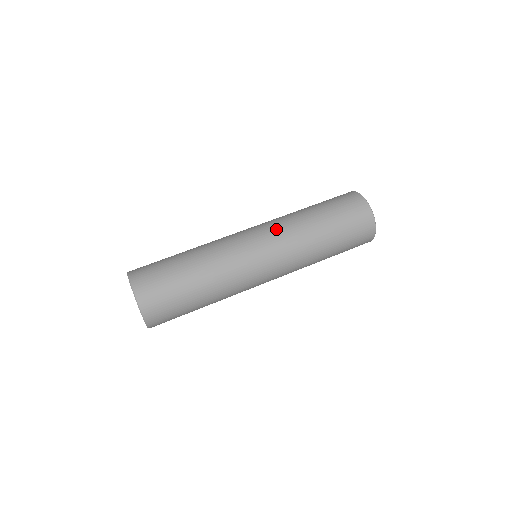
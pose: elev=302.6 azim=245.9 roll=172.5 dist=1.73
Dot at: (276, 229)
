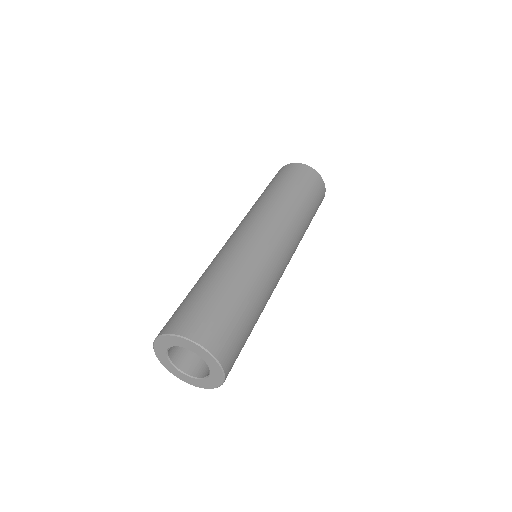
Dot at: (252, 215)
